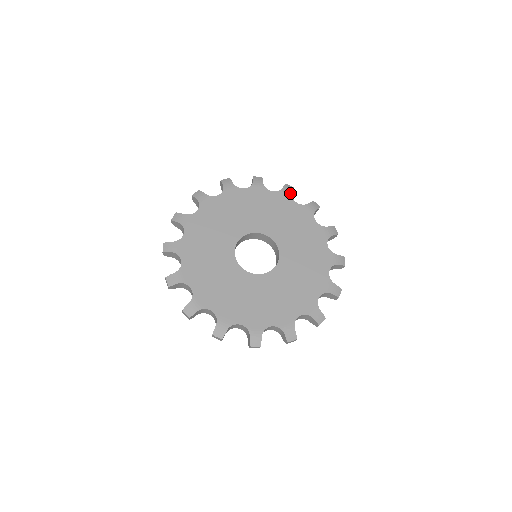
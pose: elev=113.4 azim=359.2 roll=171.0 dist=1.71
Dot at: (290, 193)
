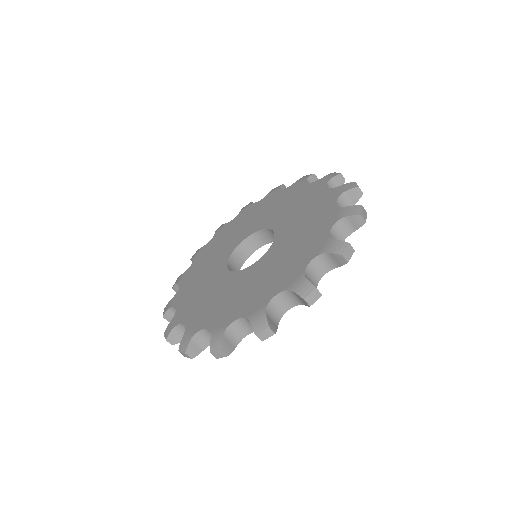
Dot at: (328, 179)
